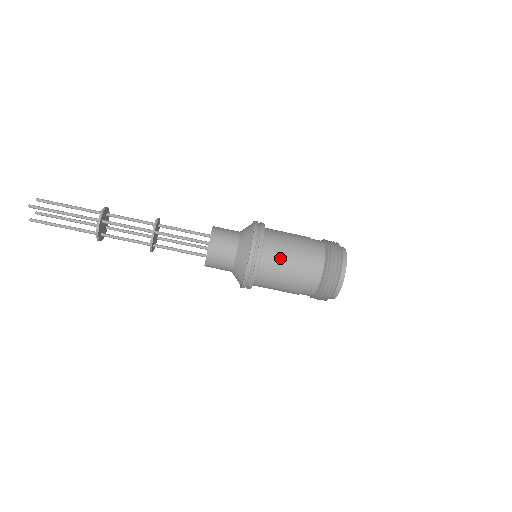
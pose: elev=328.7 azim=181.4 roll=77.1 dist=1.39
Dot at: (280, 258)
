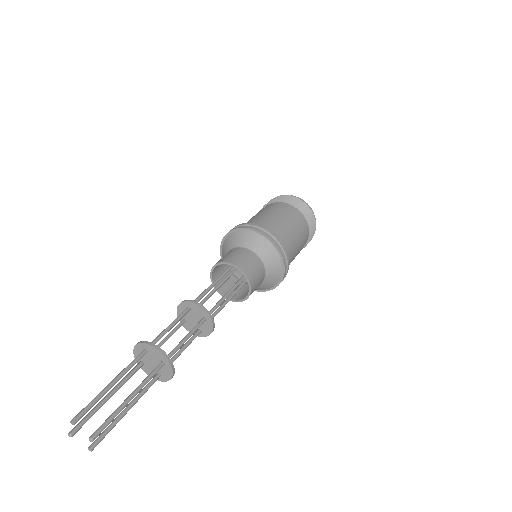
Dot at: (292, 247)
